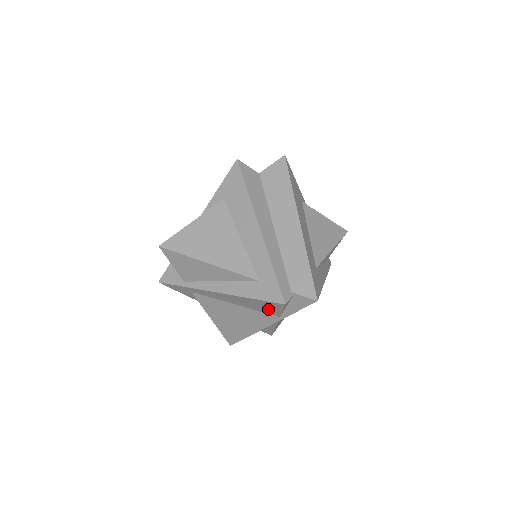
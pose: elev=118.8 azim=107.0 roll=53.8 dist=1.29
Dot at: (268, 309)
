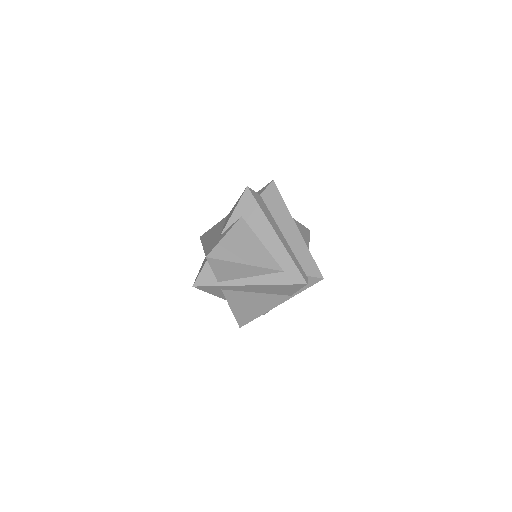
Dot at: (287, 291)
